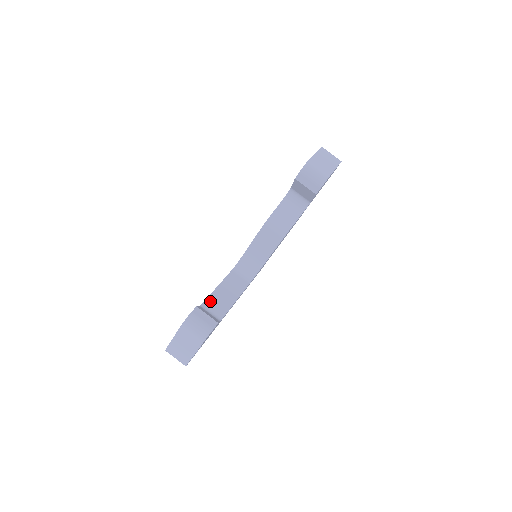
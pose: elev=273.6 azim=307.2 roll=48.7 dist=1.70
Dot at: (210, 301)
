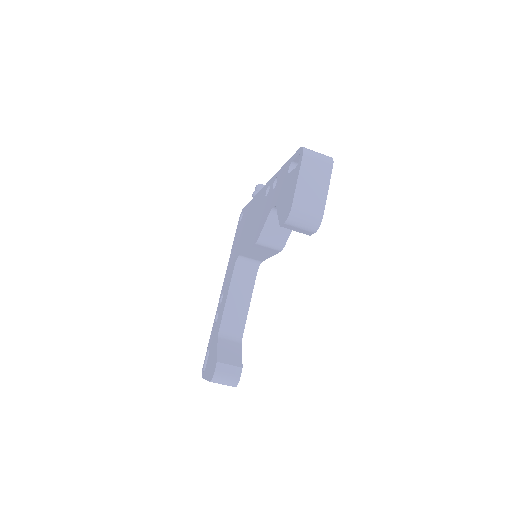
Dot at: (225, 322)
